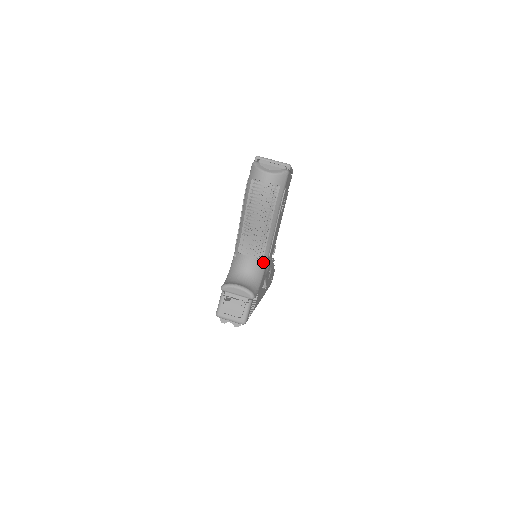
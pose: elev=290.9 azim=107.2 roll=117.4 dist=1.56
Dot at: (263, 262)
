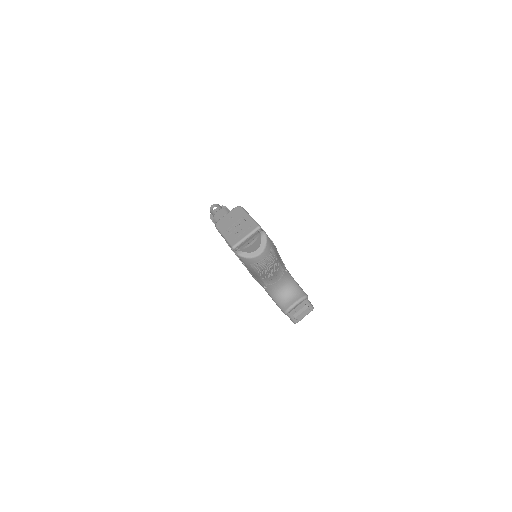
Dot at: (284, 270)
